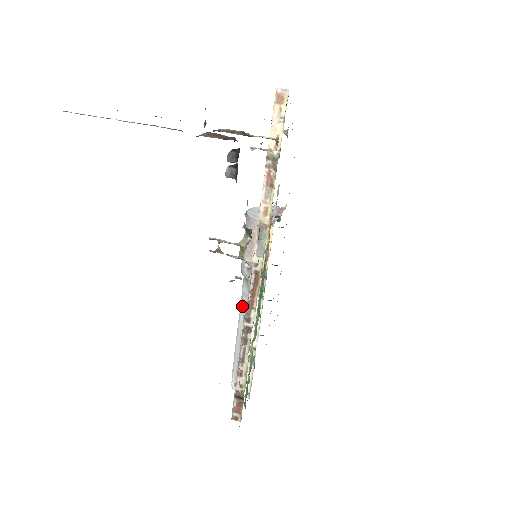
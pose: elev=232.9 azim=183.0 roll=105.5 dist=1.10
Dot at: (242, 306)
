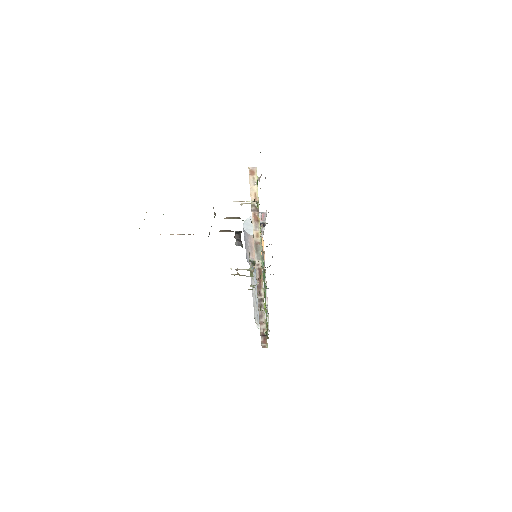
Dot at: (253, 281)
